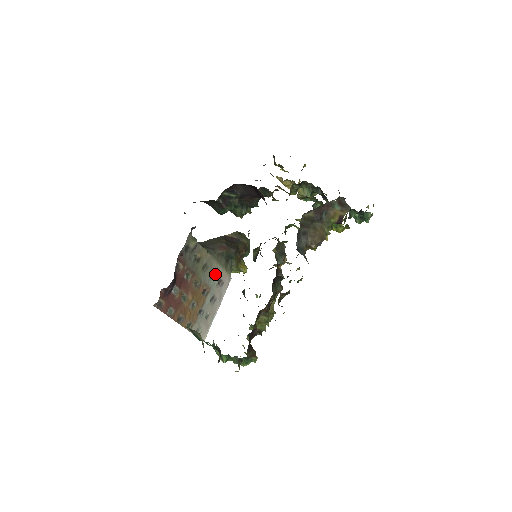
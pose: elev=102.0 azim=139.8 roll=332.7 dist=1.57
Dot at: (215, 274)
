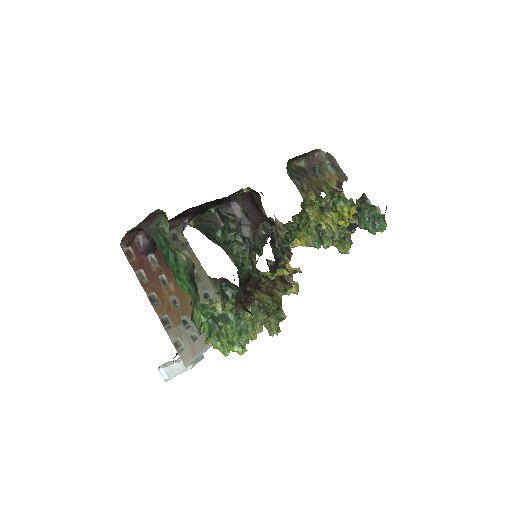
Dot at: (210, 299)
